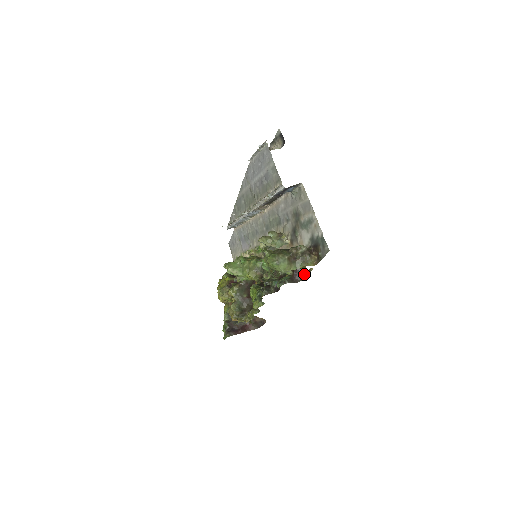
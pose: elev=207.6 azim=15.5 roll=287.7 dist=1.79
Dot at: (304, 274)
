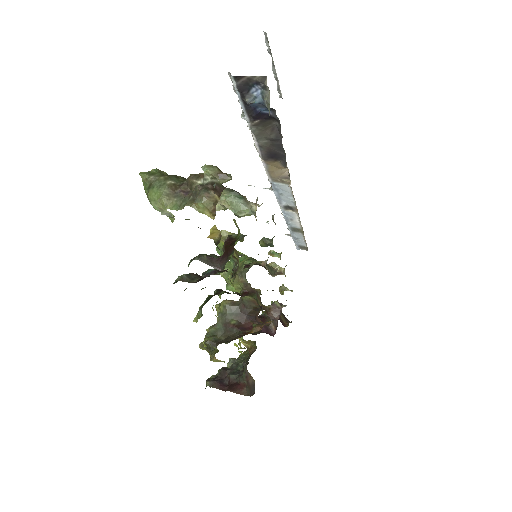
Dot at: occluded
